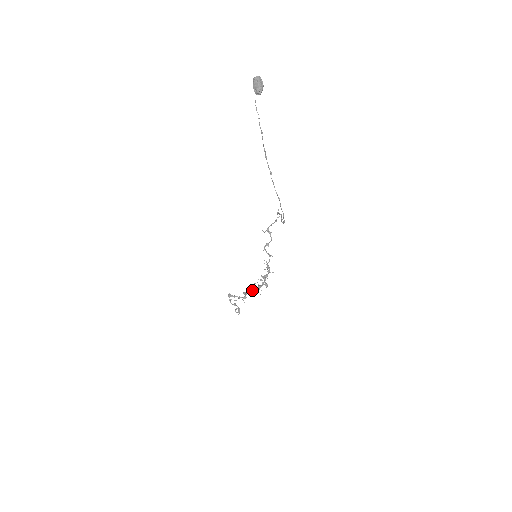
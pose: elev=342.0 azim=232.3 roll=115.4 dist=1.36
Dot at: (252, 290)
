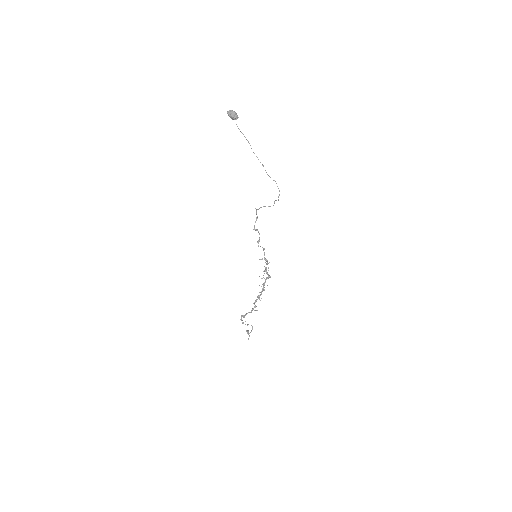
Dot at: (260, 292)
